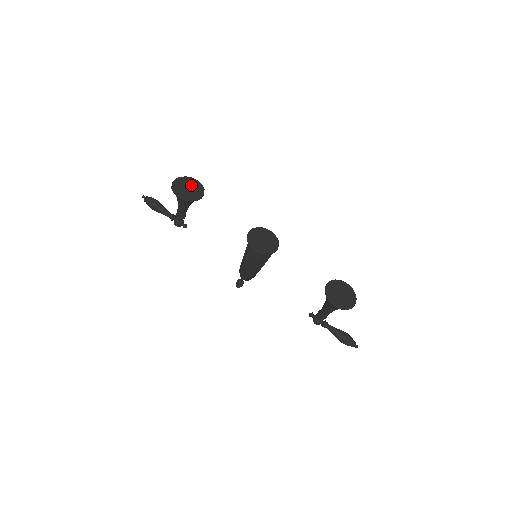
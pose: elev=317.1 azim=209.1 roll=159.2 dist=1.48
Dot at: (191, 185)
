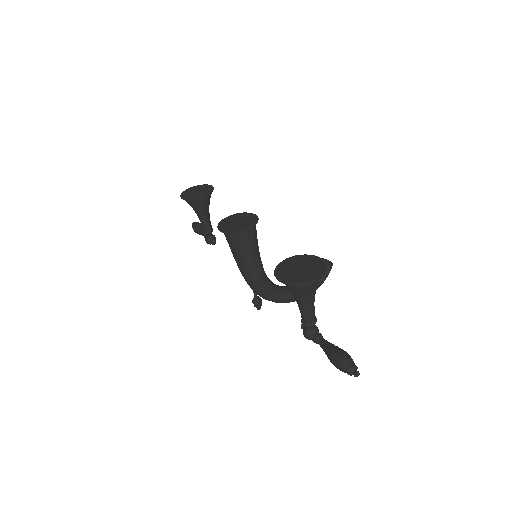
Dot at: (202, 189)
